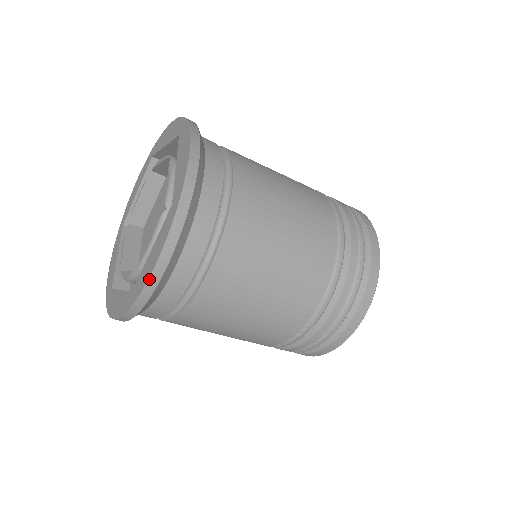
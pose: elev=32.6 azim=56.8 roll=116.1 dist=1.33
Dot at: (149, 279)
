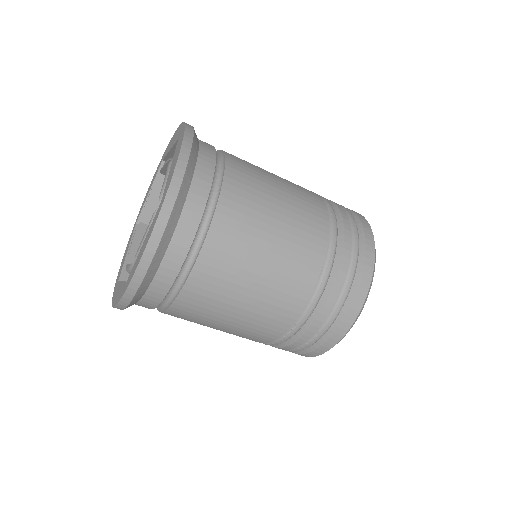
Dot at: (137, 269)
